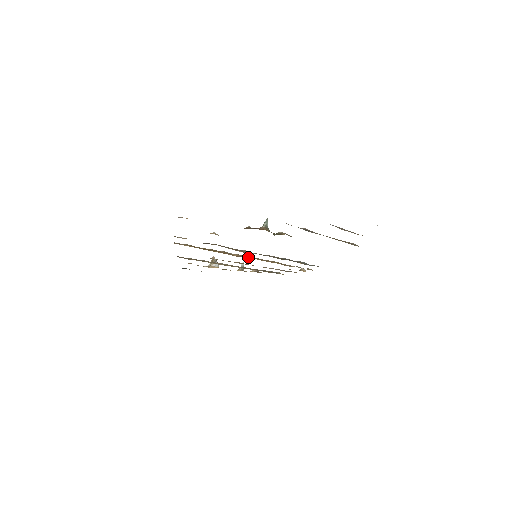
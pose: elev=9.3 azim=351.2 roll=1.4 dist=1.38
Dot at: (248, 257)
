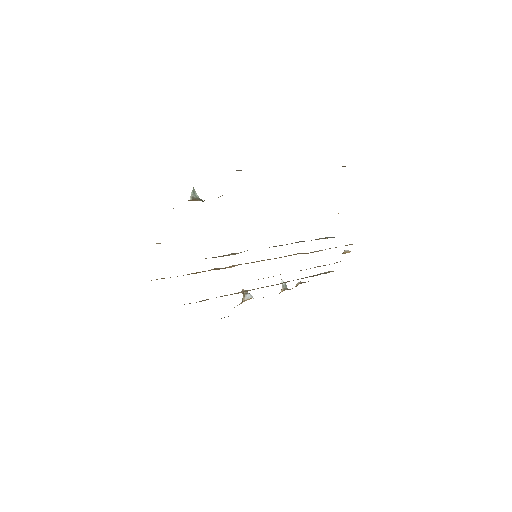
Dot at: occluded
